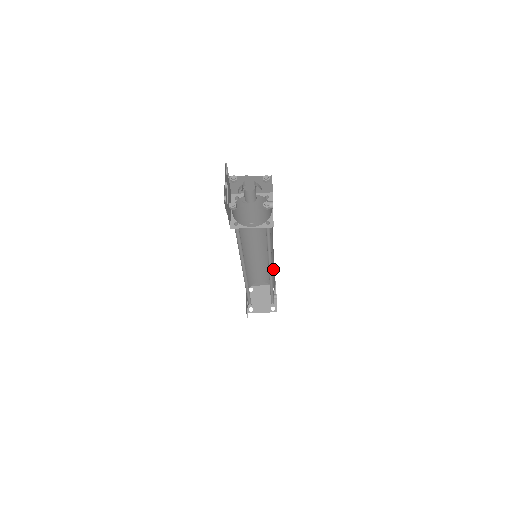
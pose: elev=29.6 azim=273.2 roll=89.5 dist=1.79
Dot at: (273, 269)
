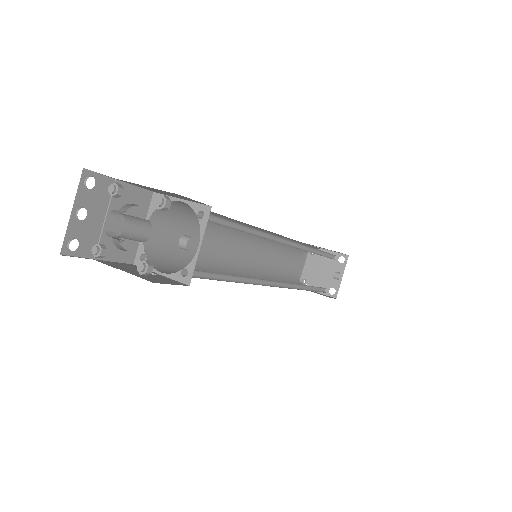
Dot at: occluded
